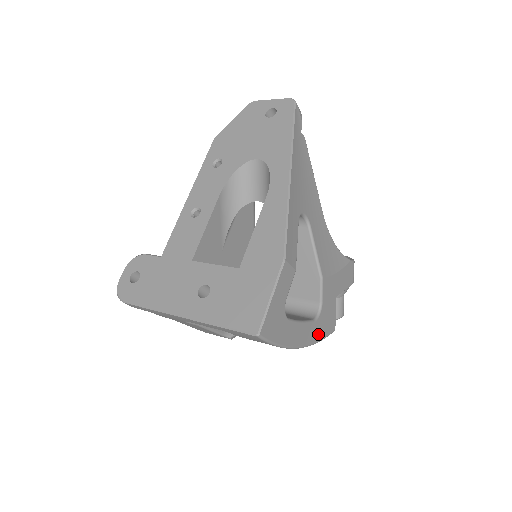
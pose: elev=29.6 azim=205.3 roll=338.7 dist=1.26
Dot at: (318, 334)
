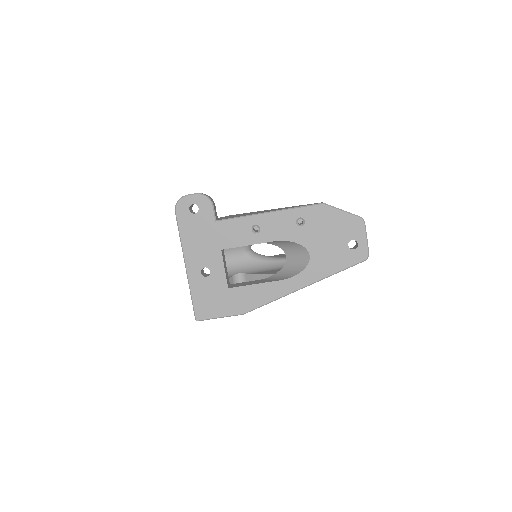
Dot at: occluded
